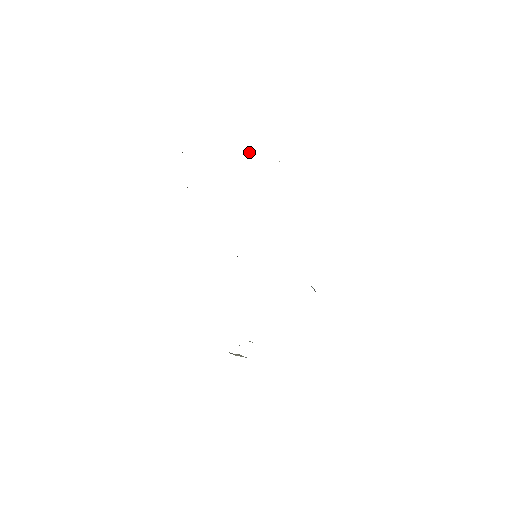
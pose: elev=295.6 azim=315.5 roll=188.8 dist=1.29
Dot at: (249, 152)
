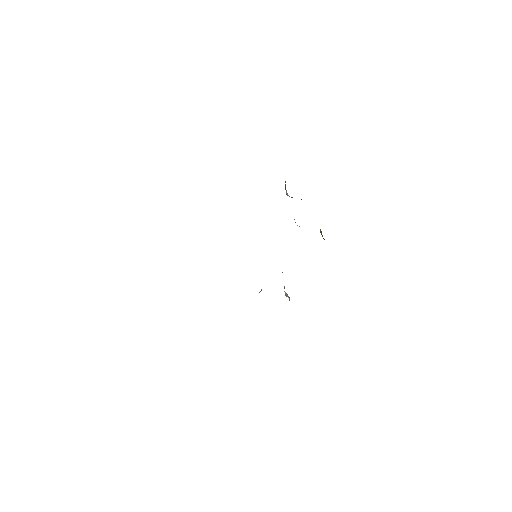
Dot at: occluded
